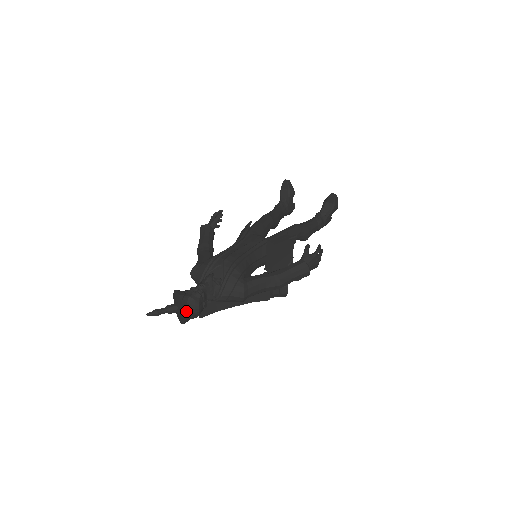
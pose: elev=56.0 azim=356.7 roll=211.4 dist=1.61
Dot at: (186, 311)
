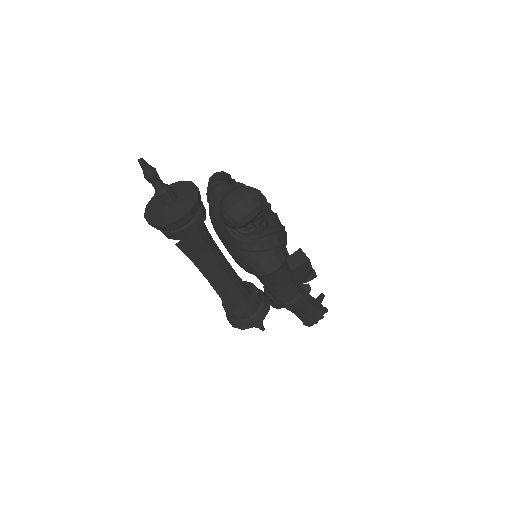
Dot at: (231, 204)
